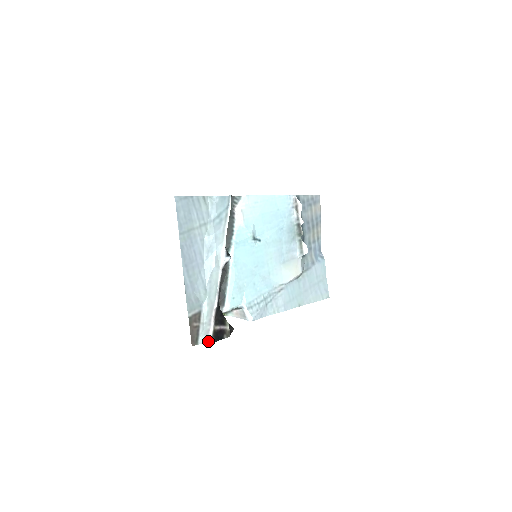
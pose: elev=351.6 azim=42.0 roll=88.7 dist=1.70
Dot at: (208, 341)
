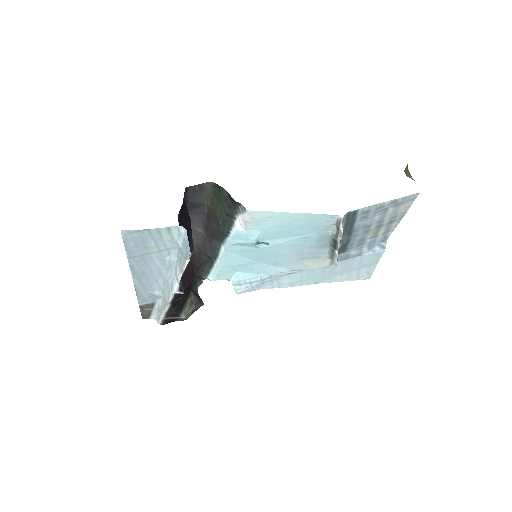
Dot at: (158, 322)
